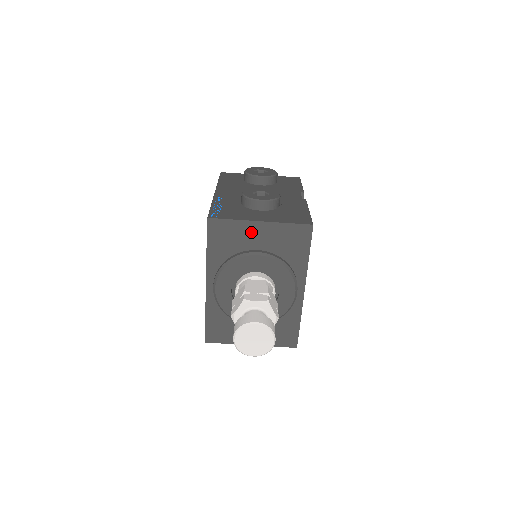
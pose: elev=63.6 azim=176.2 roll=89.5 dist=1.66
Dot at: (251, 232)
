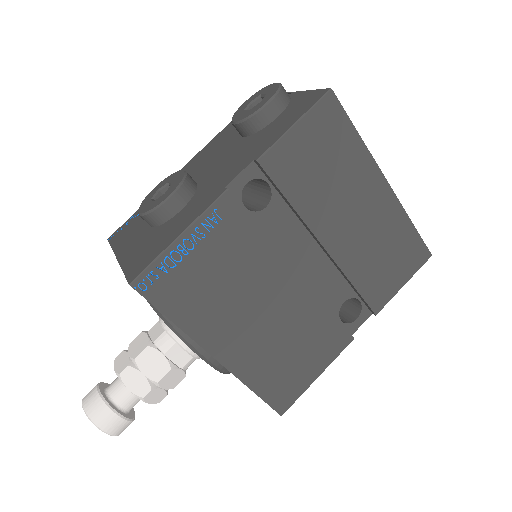
Dot at: occluded
